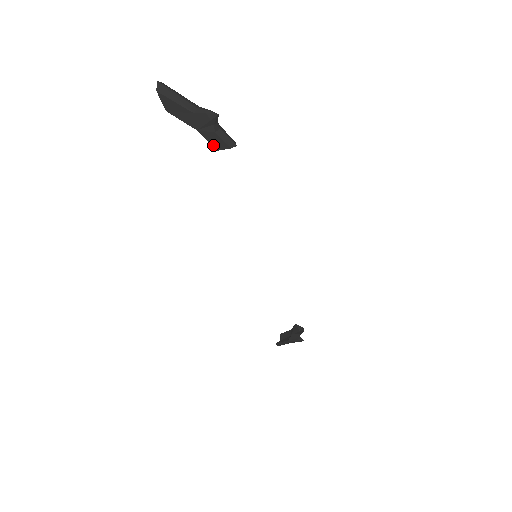
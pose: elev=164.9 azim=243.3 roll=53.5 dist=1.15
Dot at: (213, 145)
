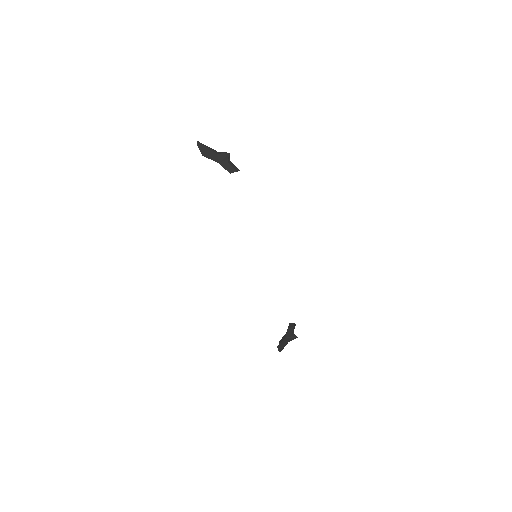
Dot at: (228, 171)
